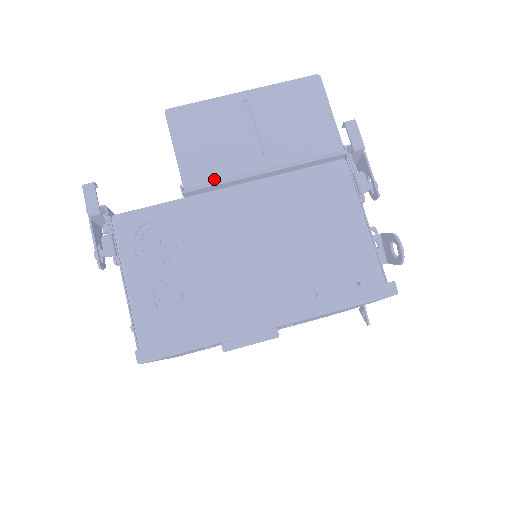
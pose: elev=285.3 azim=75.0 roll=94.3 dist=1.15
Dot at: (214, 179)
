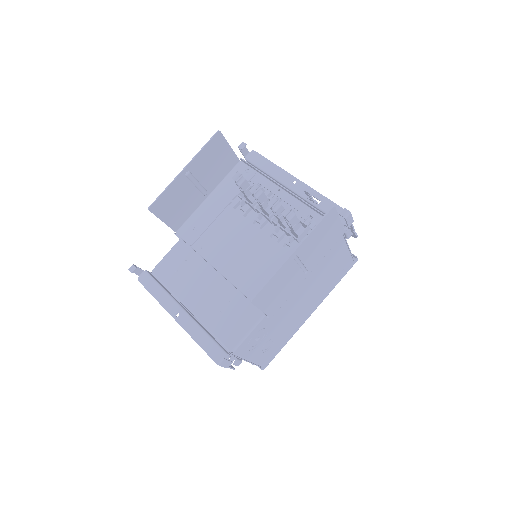
Dot at: occluded
